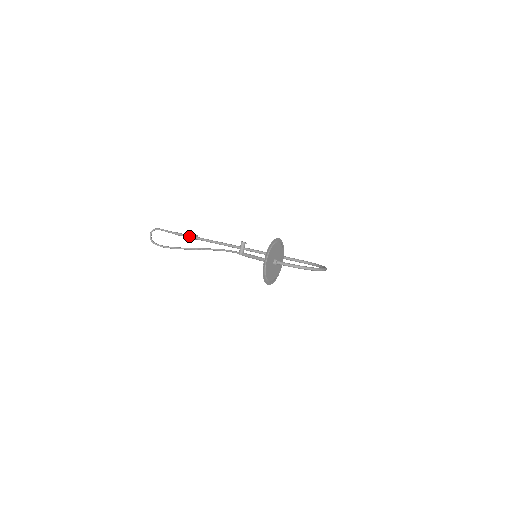
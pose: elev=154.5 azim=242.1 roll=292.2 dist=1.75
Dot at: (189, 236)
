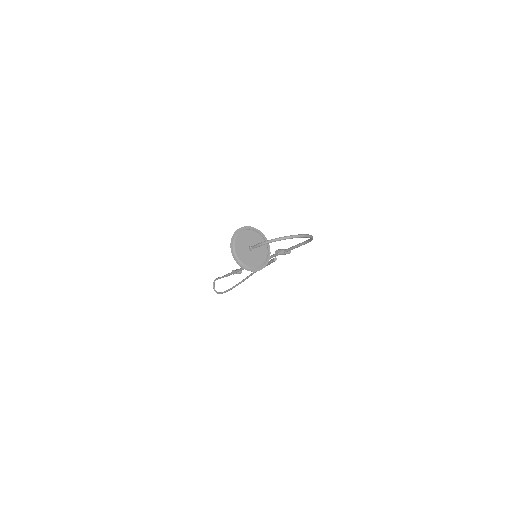
Dot at: (232, 272)
